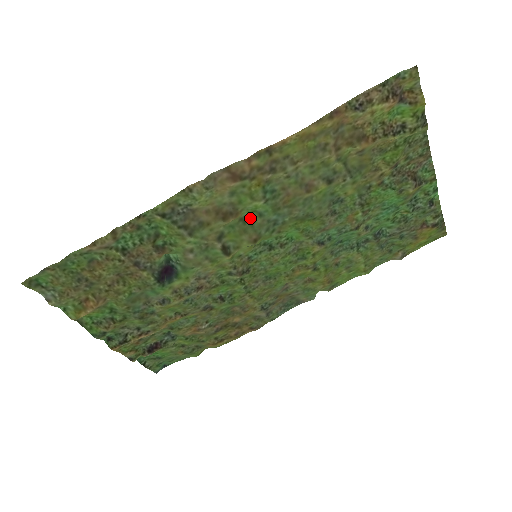
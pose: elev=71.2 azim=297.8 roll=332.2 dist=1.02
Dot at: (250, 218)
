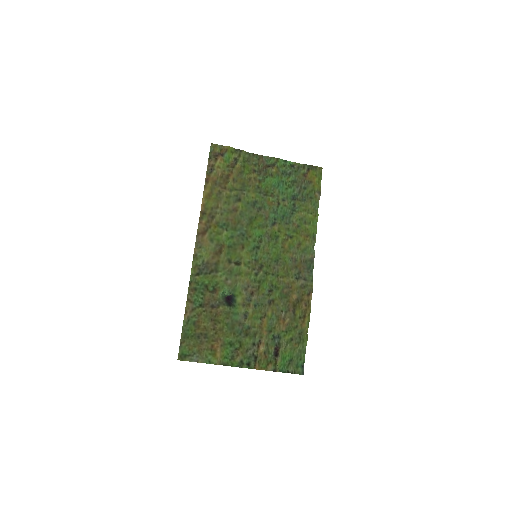
Dot at: (231, 243)
